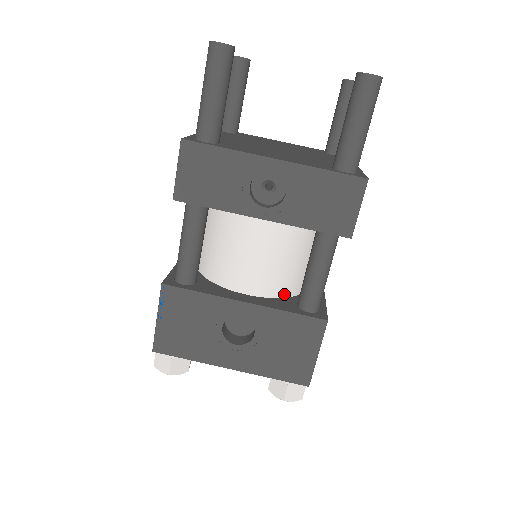
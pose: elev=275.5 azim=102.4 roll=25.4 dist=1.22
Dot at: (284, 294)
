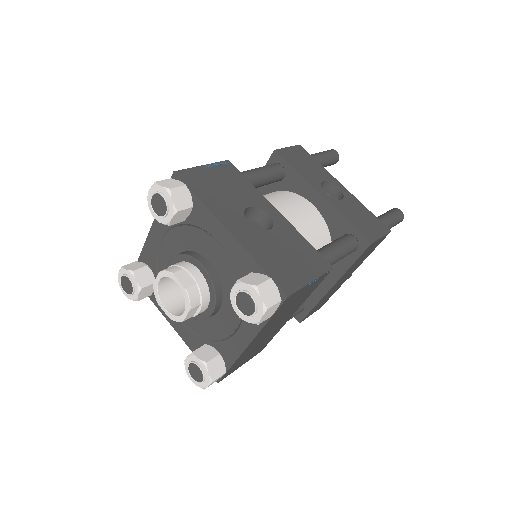
Dot at: occluded
